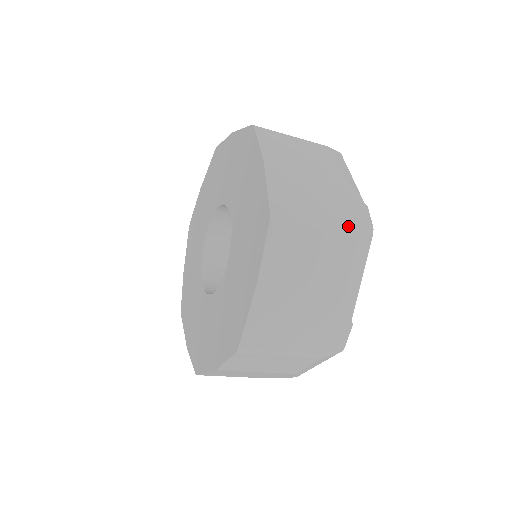
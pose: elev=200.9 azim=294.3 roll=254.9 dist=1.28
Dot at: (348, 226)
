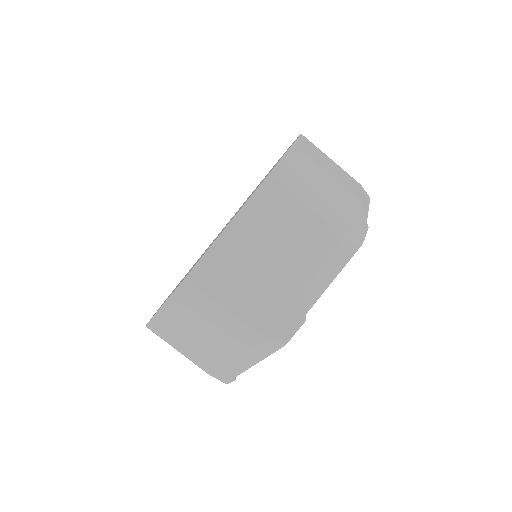
Dot at: occluded
